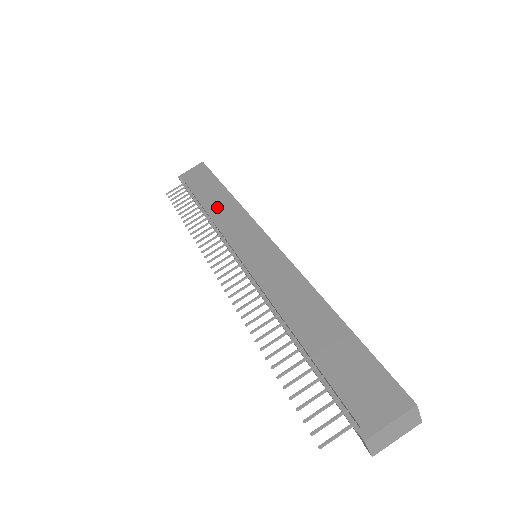
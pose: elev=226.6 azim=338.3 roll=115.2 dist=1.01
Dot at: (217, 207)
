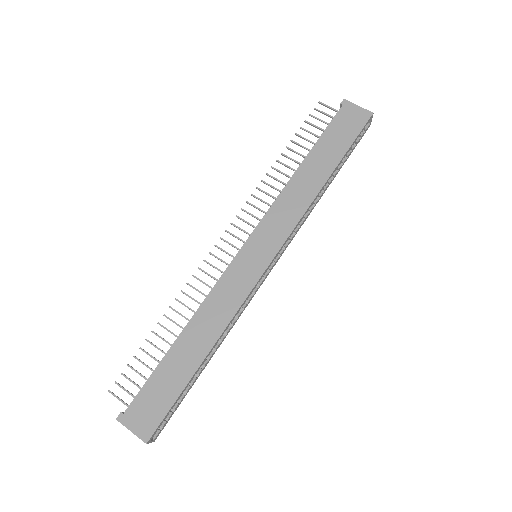
Dot at: (302, 182)
